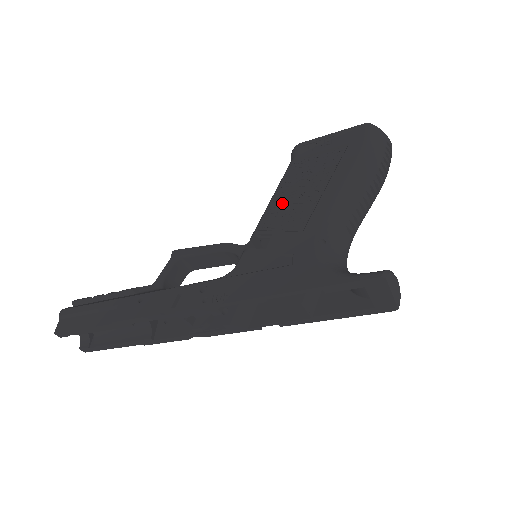
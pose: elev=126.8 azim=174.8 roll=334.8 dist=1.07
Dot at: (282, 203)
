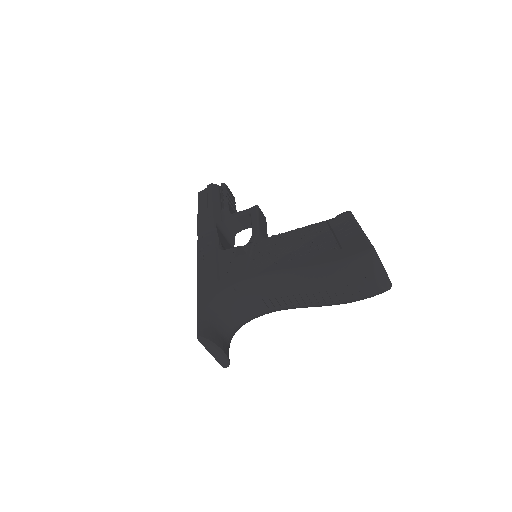
Dot at: (279, 242)
